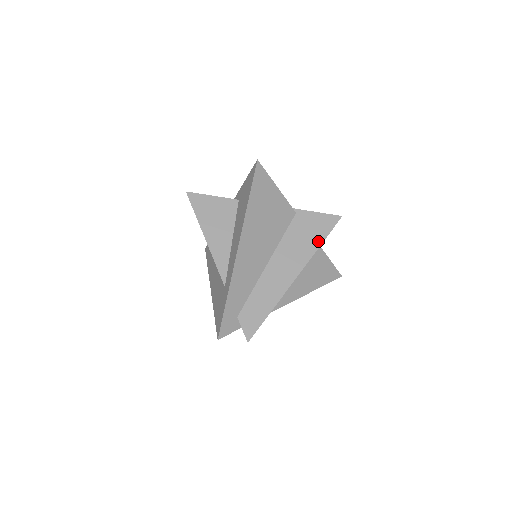
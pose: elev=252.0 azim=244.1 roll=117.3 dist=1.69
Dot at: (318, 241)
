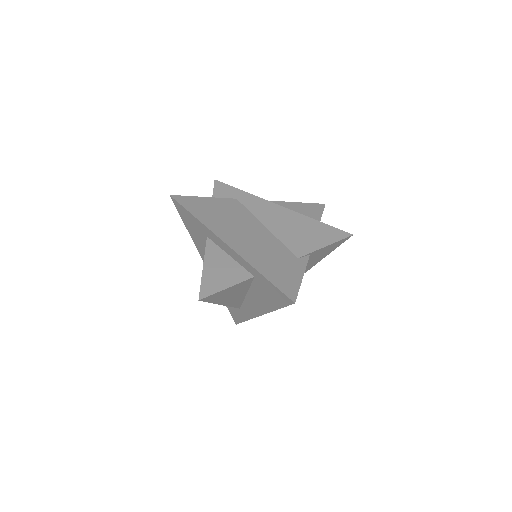
Dot at: (324, 257)
